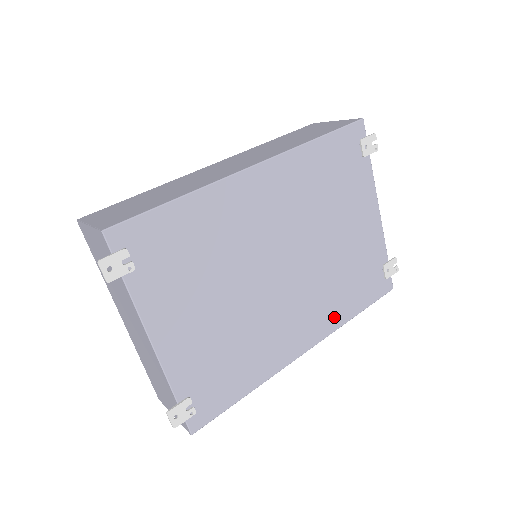
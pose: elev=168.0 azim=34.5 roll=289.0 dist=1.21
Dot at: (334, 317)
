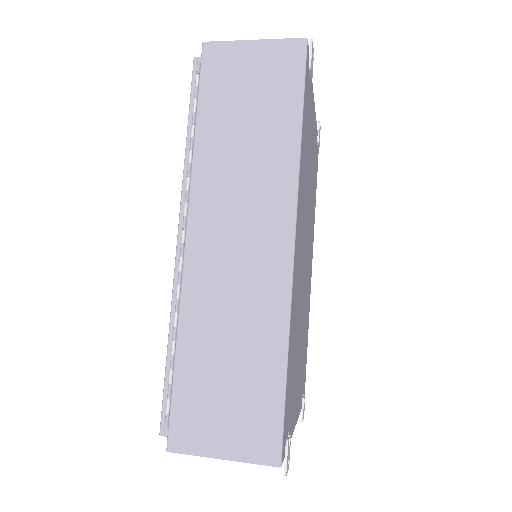
Dot at: (313, 225)
